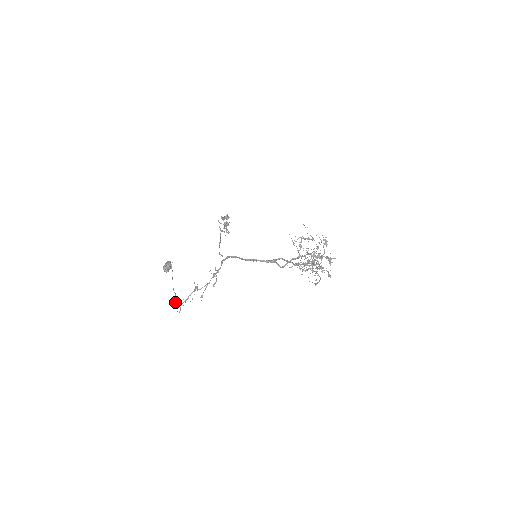
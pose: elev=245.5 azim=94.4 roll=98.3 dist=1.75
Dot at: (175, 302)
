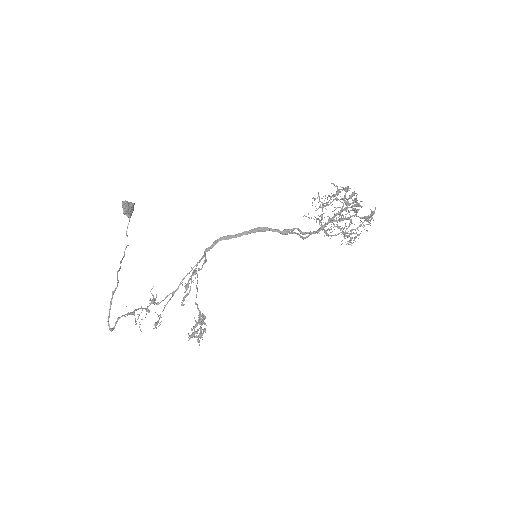
Dot at: occluded
